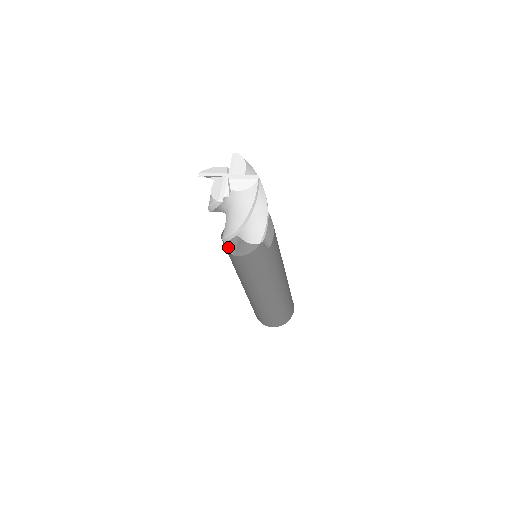
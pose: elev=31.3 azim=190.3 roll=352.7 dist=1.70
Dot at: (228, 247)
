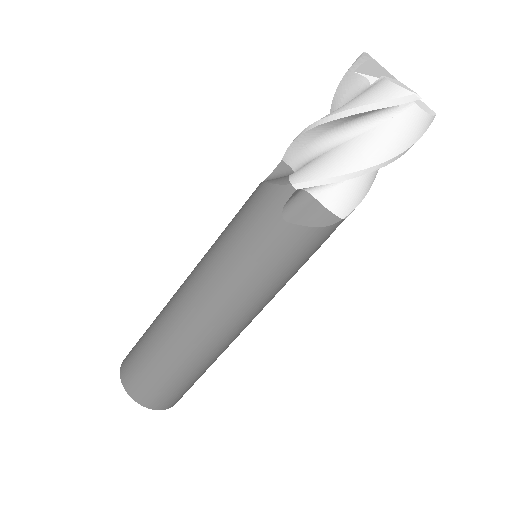
Dot at: (286, 203)
